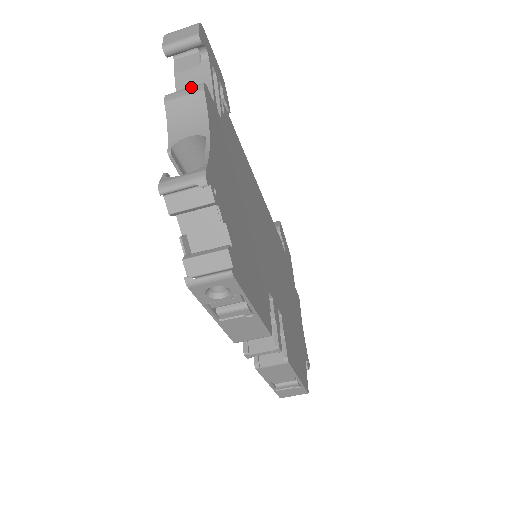
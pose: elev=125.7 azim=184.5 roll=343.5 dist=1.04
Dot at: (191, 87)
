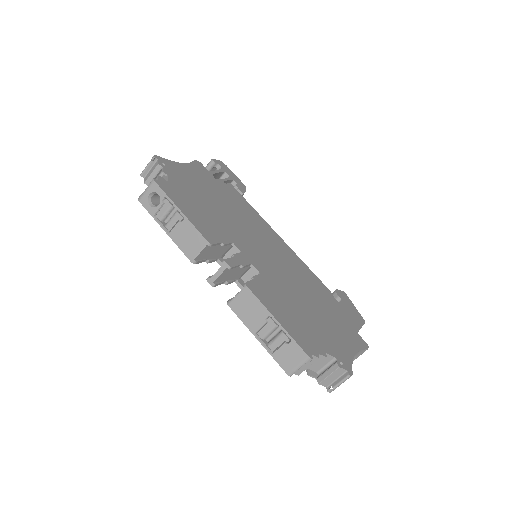
Dot at: occluded
